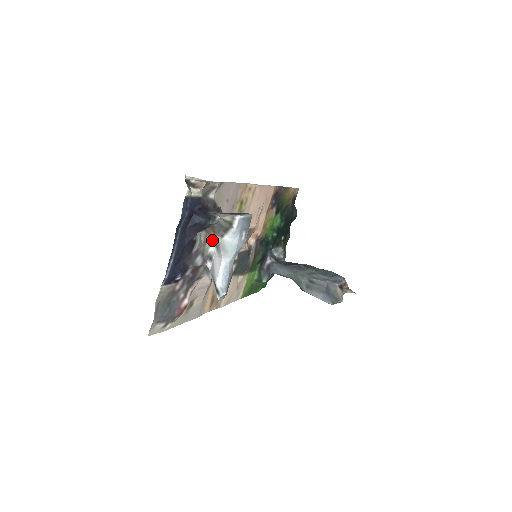
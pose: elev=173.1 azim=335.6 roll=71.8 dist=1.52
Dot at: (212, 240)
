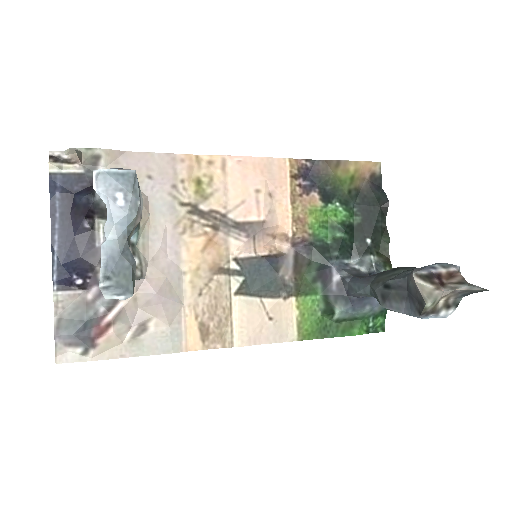
Dot at: occluded
